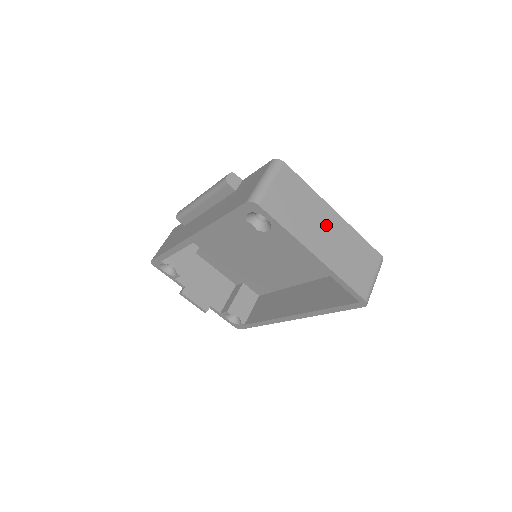
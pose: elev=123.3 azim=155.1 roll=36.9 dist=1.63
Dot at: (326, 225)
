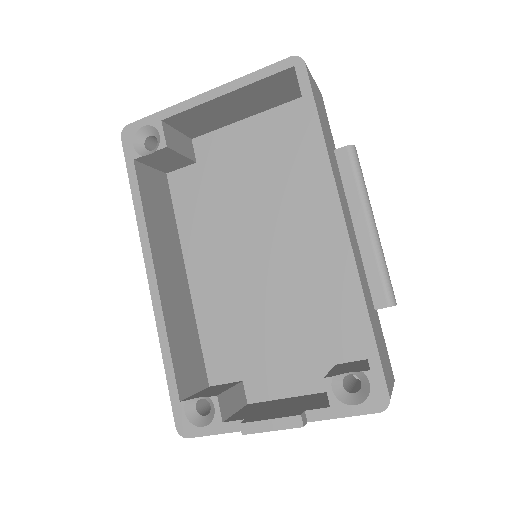
Dot at: occluded
